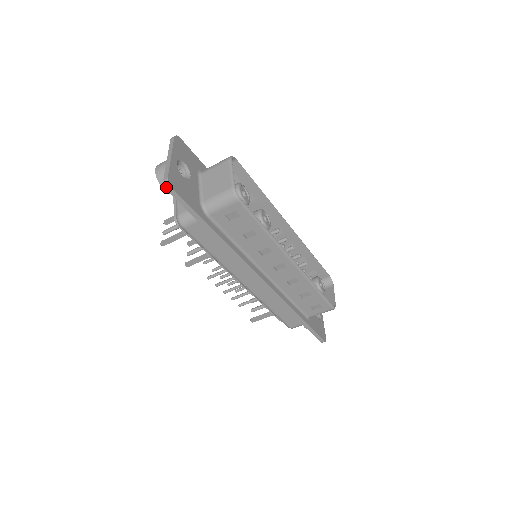
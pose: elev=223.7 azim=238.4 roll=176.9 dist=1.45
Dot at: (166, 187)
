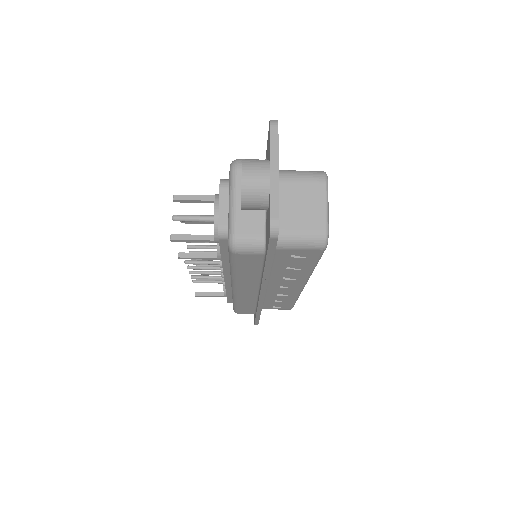
Dot at: (271, 232)
